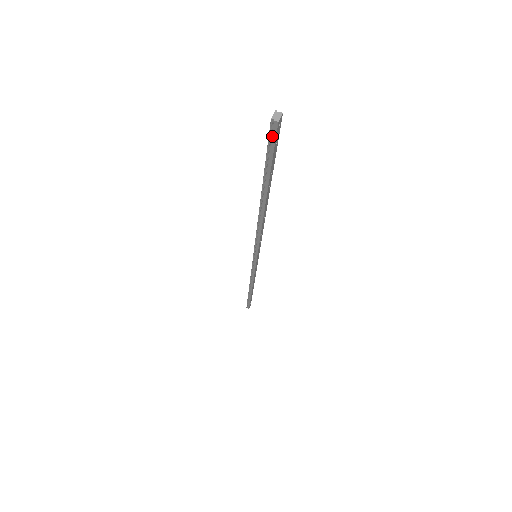
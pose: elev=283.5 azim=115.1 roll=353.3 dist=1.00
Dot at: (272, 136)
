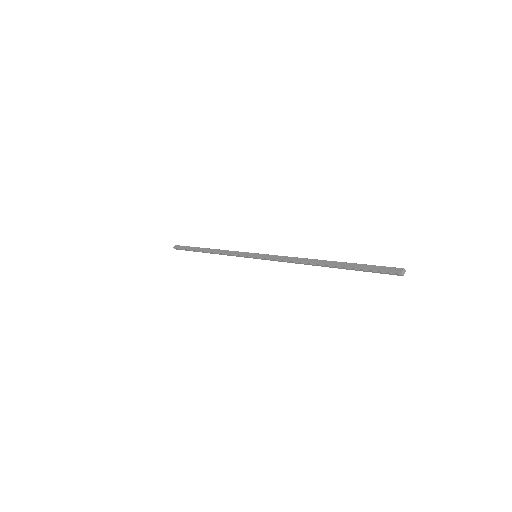
Dot at: (389, 273)
